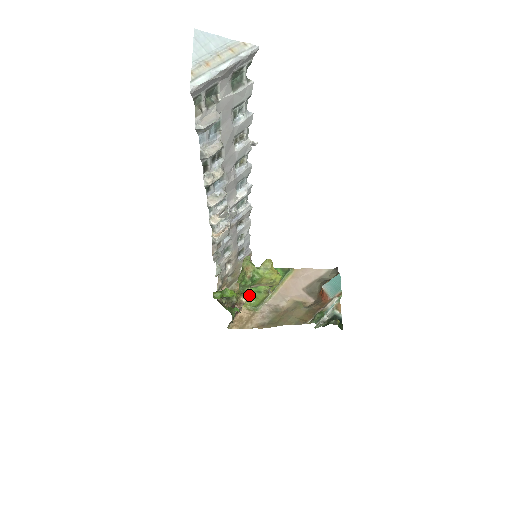
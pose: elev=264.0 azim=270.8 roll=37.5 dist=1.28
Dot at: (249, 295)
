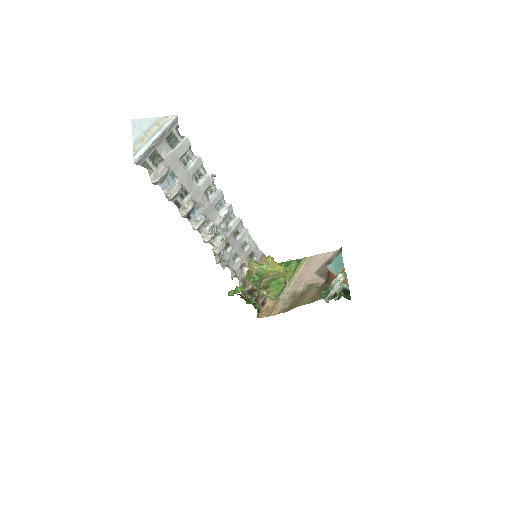
Dot at: (271, 288)
